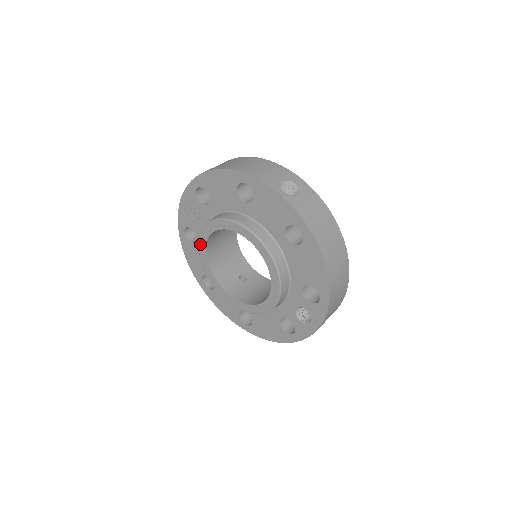
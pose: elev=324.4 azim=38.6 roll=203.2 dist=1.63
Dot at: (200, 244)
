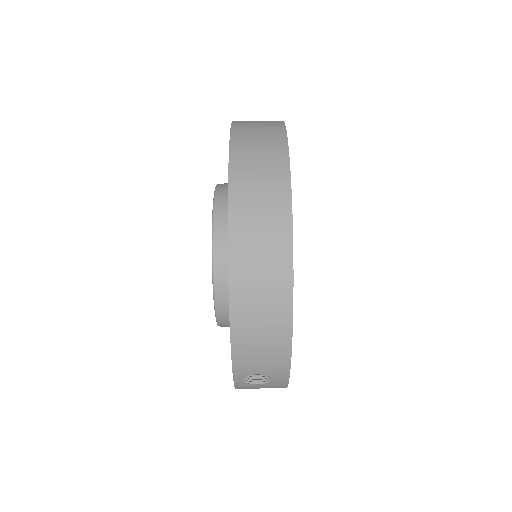
Dot at: (214, 199)
